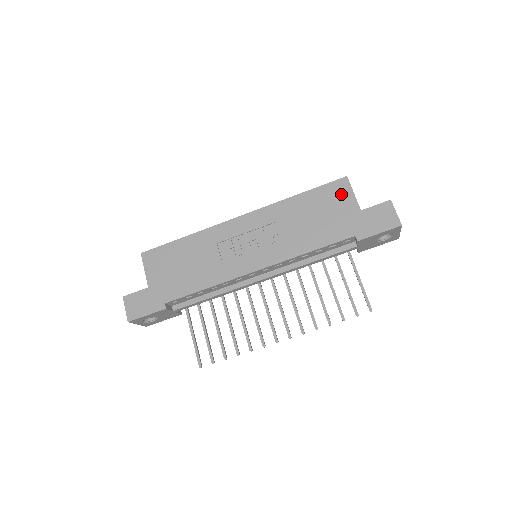
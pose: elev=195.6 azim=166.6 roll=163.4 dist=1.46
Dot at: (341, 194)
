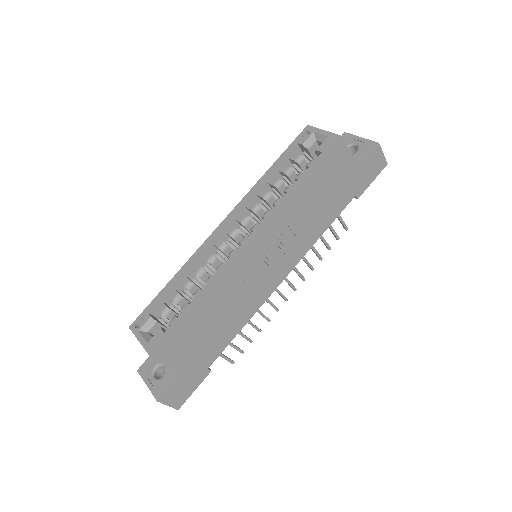
Dot at: (340, 160)
